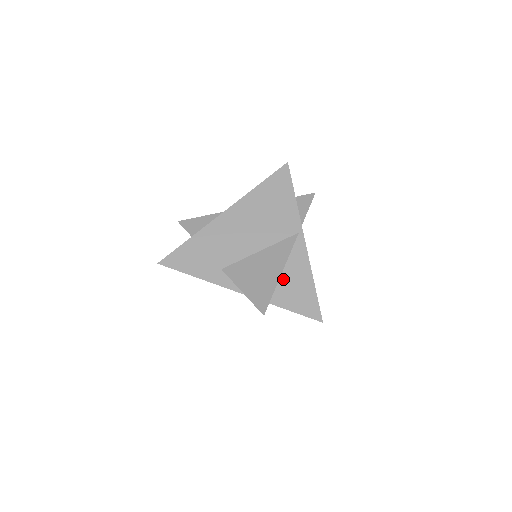
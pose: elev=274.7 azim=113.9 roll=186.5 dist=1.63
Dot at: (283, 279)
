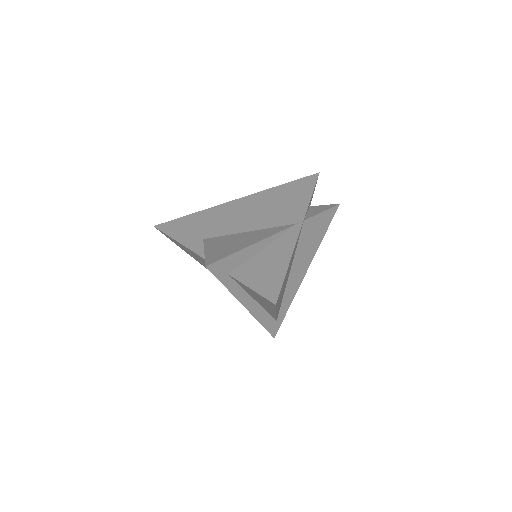
Dot at: (257, 257)
